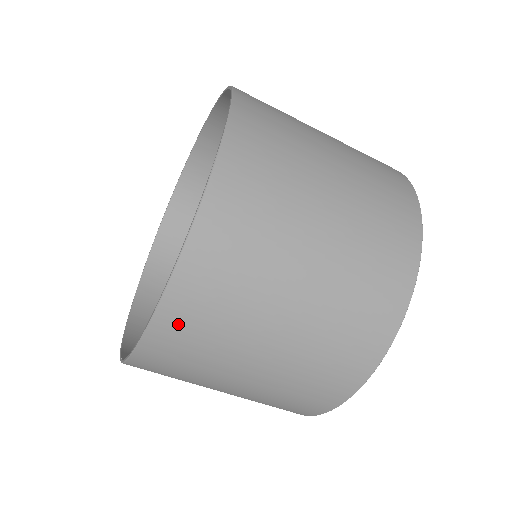
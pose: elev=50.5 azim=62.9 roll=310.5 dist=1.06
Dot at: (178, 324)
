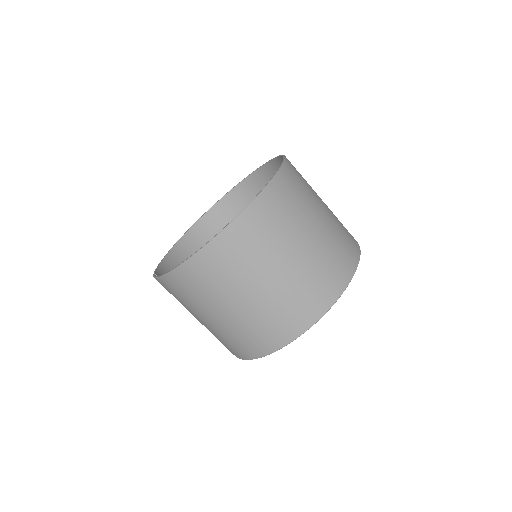
Dot at: (187, 277)
